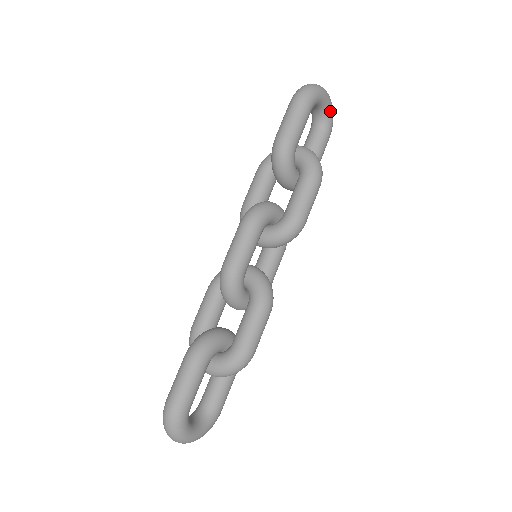
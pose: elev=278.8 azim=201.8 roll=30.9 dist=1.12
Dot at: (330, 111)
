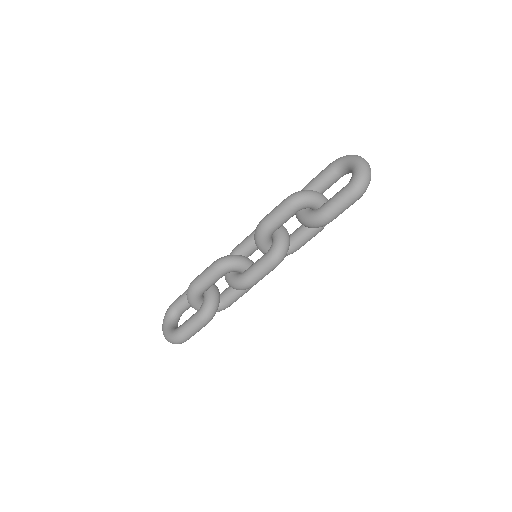
Dot at: occluded
